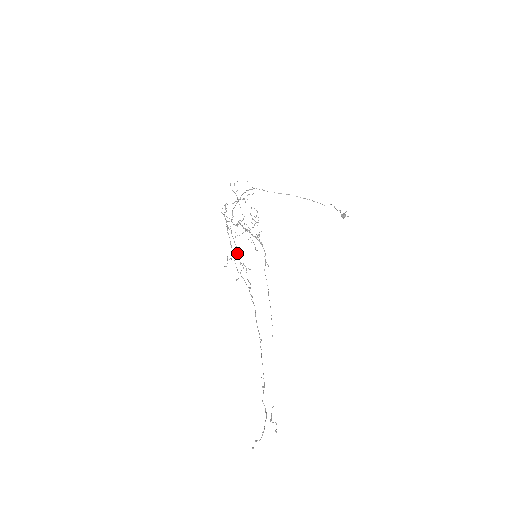
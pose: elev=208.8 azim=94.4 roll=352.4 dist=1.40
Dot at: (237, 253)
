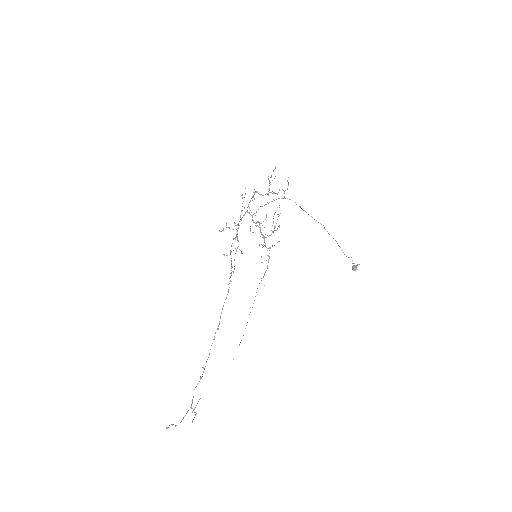
Dot at: occluded
